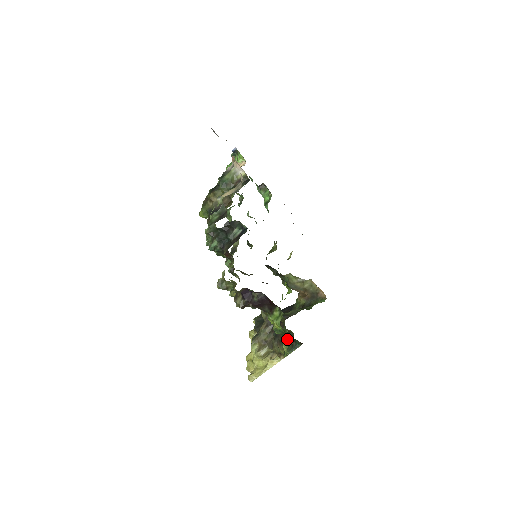
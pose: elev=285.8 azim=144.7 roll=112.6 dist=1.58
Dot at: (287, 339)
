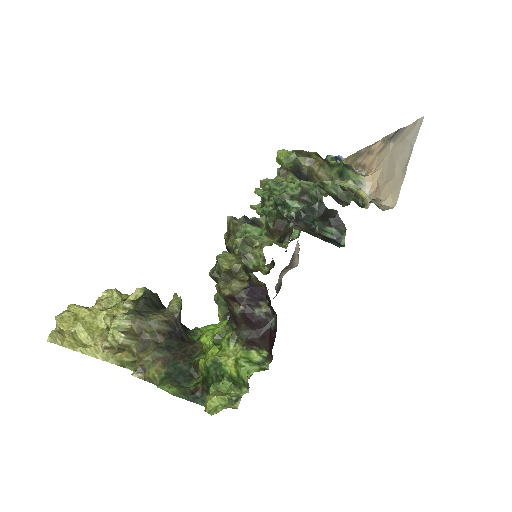
Dot at: (233, 398)
